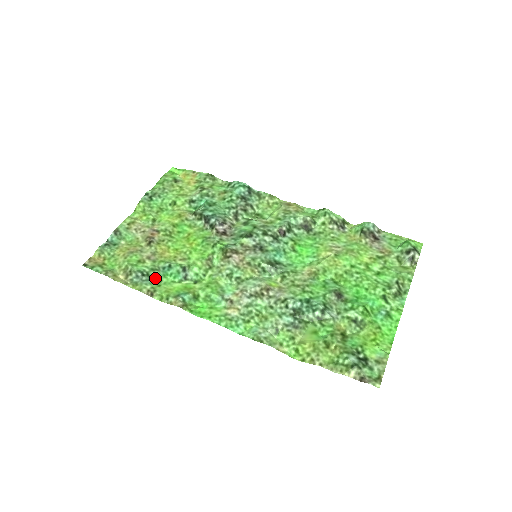
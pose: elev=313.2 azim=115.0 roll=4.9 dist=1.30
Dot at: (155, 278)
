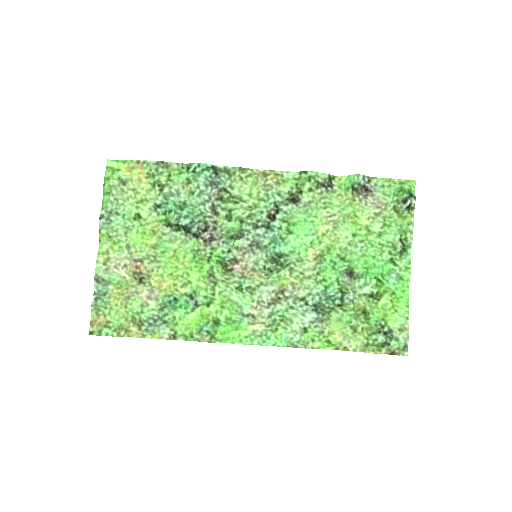
Dot at: (167, 317)
